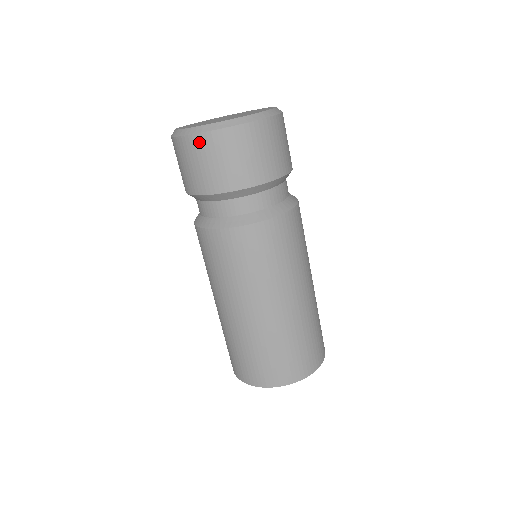
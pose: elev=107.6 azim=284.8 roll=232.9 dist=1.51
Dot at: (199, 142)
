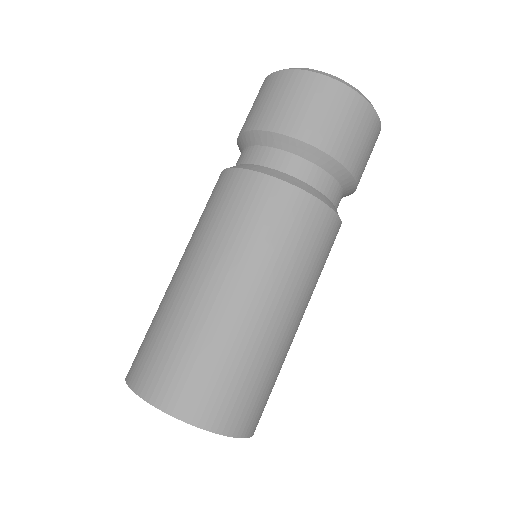
Dot at: (265, 83)
